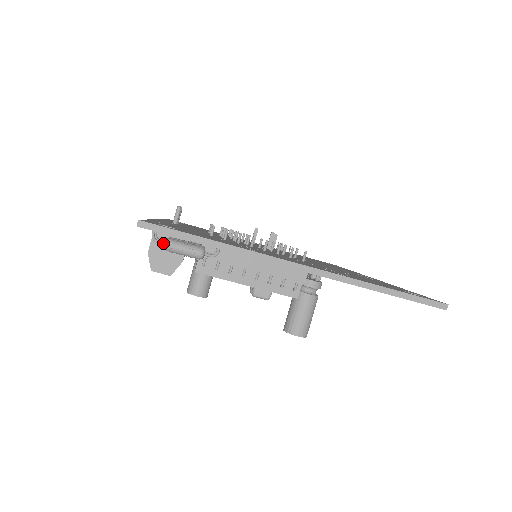
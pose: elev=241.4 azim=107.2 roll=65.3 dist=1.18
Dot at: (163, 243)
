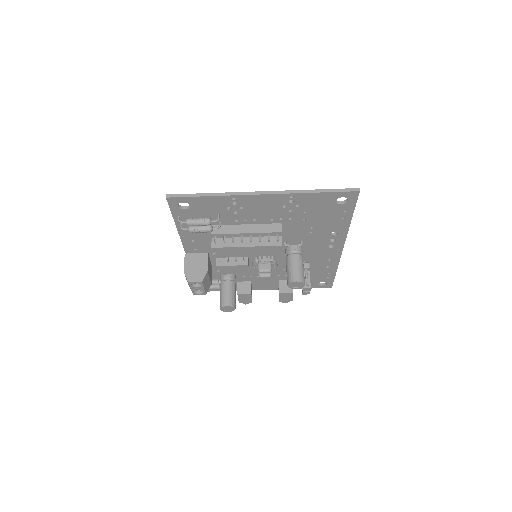
Dot at: (185, 221)
